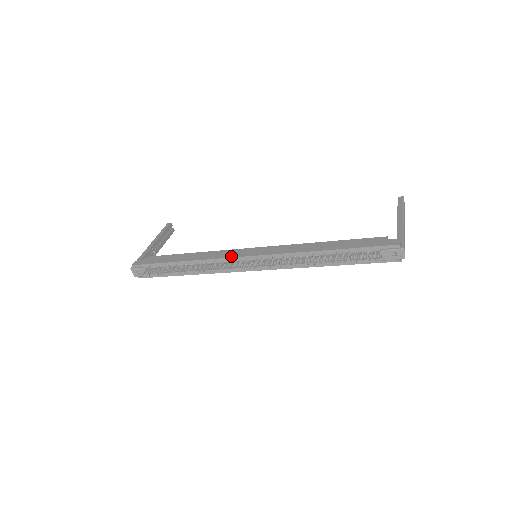
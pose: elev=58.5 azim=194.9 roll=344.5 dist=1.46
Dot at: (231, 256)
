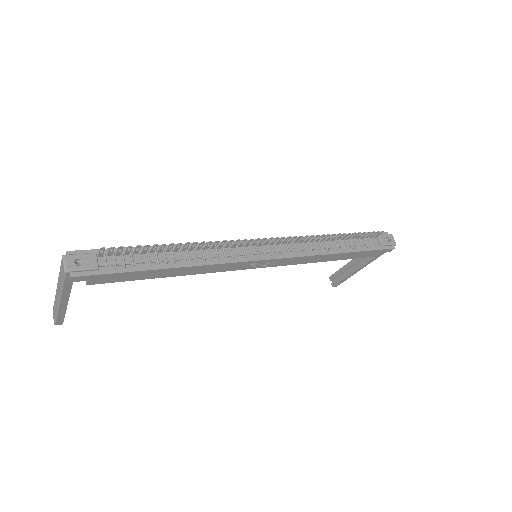
Dot at: (234, 241)
